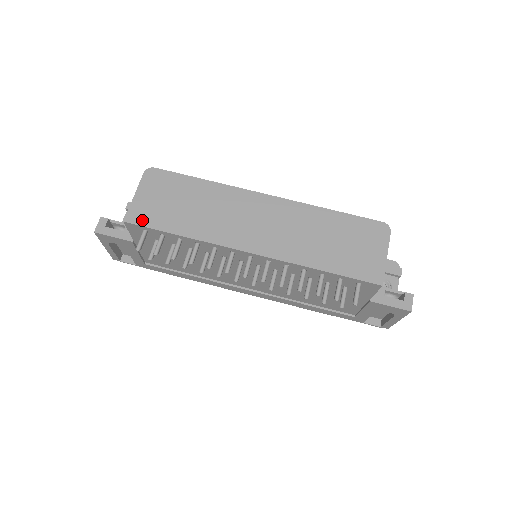
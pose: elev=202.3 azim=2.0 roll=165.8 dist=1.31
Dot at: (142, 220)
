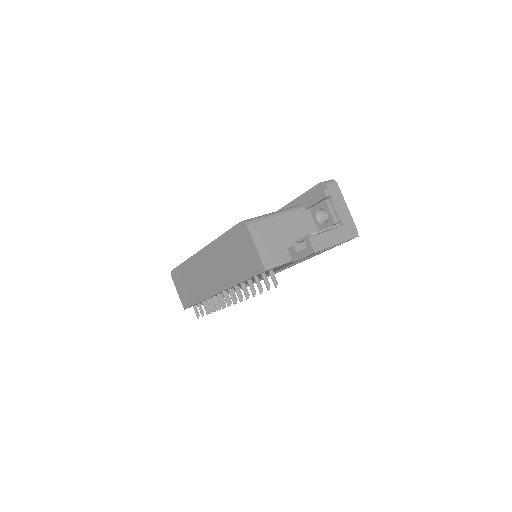
Dot at: (187, 304)
